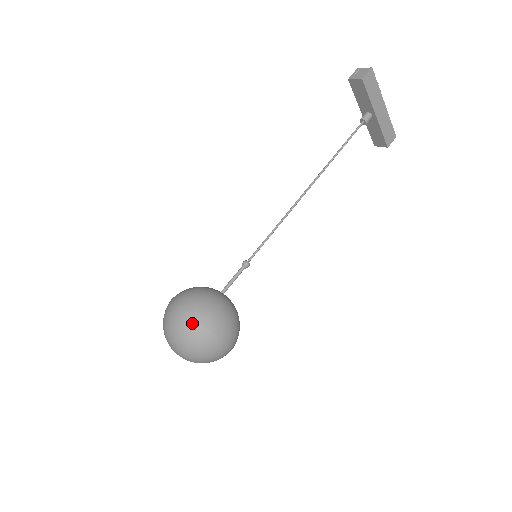
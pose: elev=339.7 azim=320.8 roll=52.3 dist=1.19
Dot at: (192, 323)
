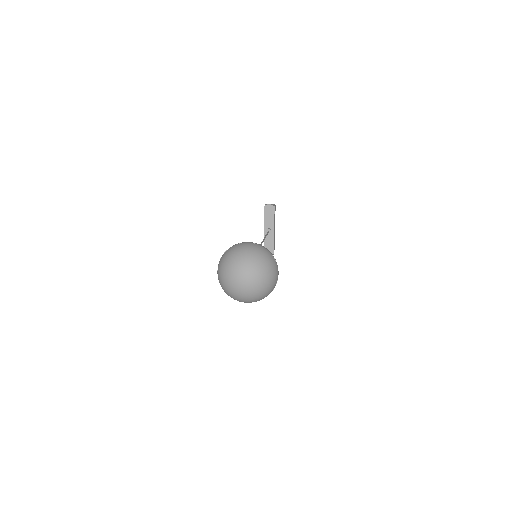
Dot at: (266, 251)
